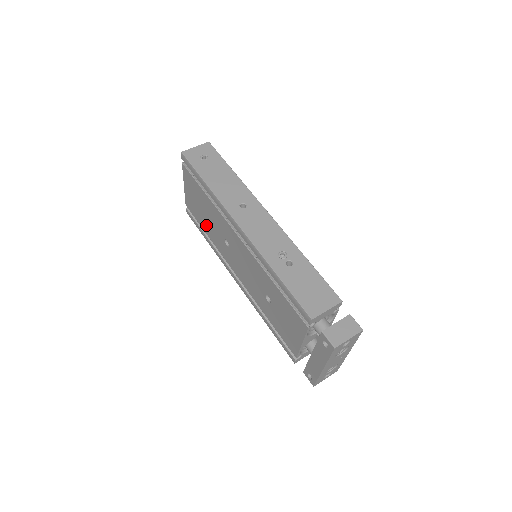
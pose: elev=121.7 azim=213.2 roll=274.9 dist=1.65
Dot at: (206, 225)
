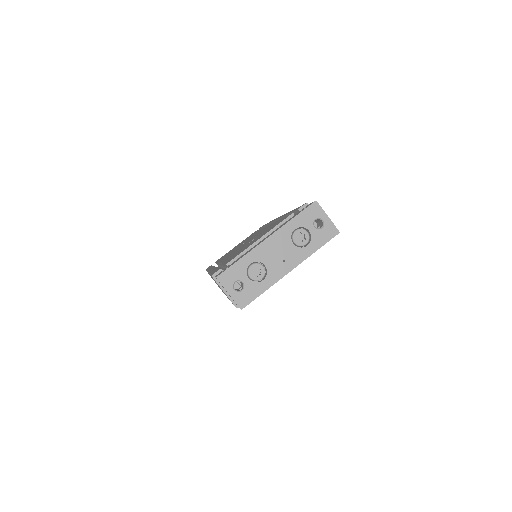
Dot at: occluded
